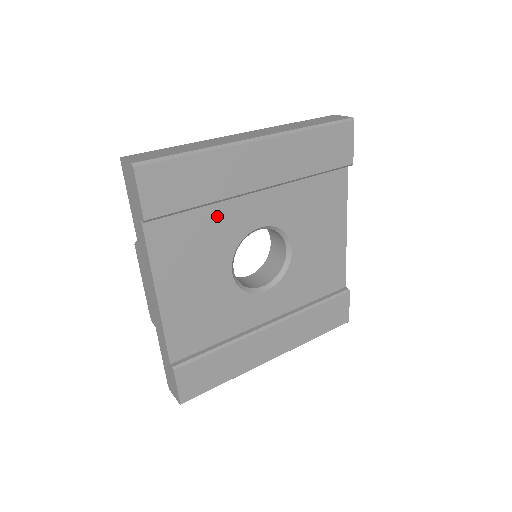
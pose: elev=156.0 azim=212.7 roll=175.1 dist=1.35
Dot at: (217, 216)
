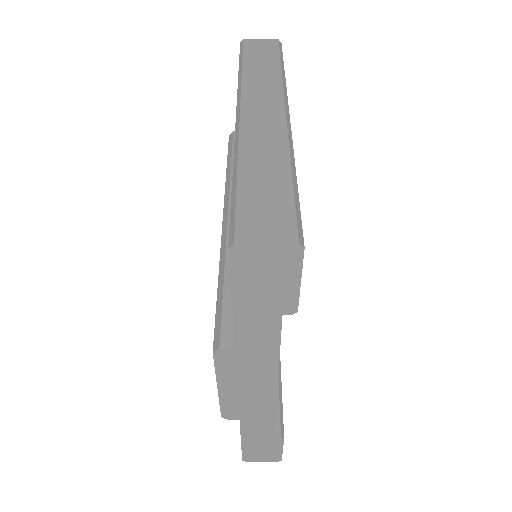
Dot at: occluded
